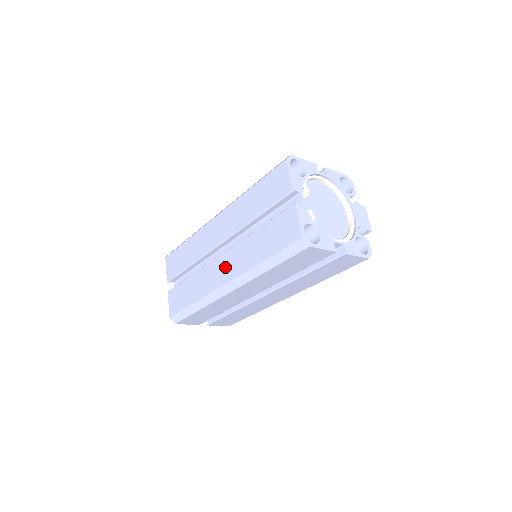
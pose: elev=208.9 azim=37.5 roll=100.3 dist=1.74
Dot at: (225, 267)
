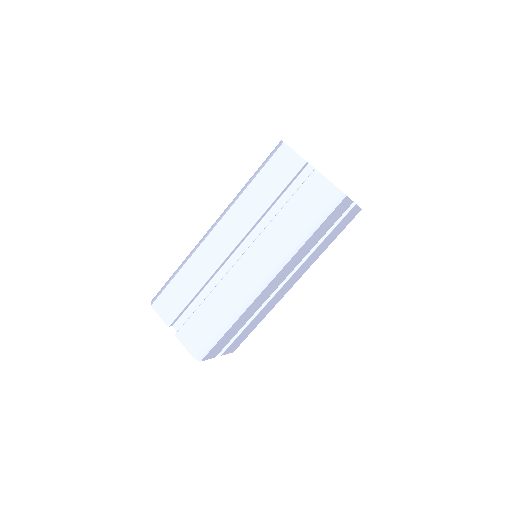
Dot at: (255, 262)
